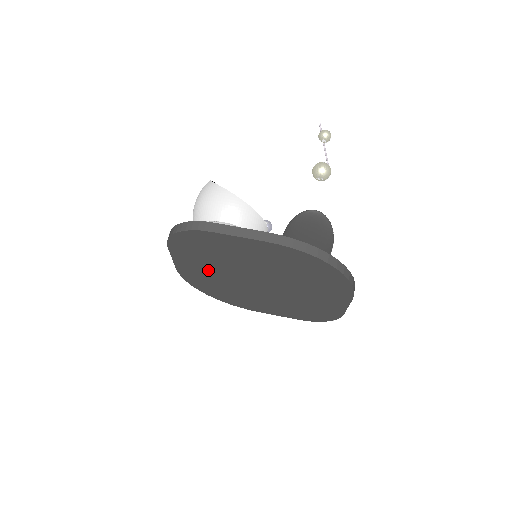
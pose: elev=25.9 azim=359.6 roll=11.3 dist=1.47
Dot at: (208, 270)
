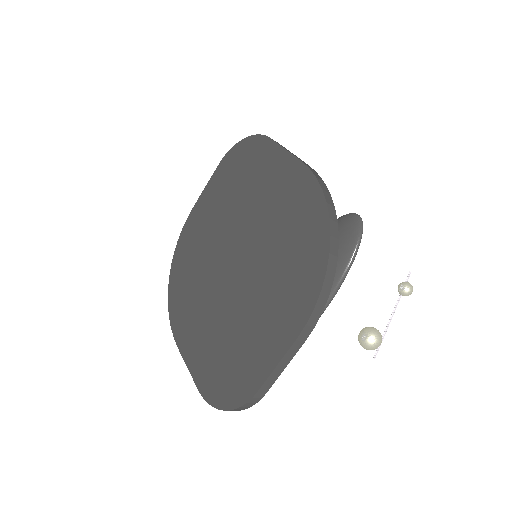
Dot at: (213, 218)
